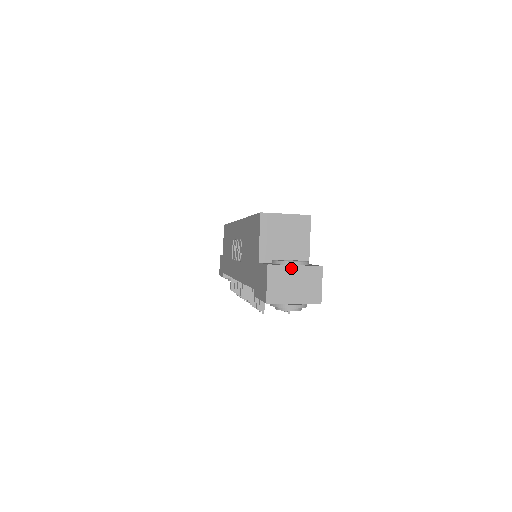
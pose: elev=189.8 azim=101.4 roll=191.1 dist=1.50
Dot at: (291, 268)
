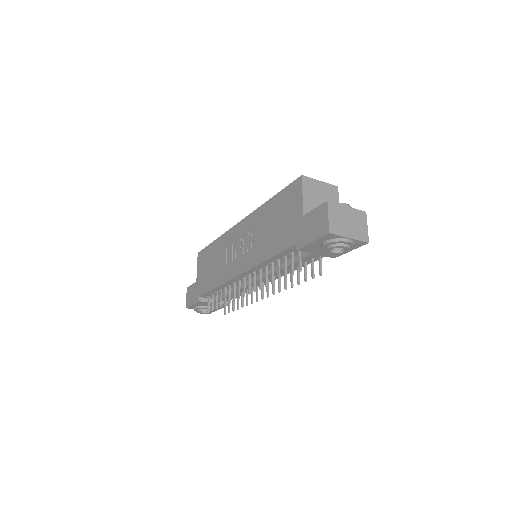
Dot at: (344, 208)
